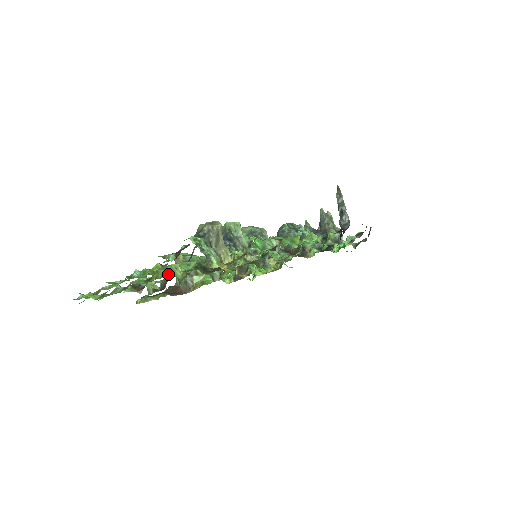
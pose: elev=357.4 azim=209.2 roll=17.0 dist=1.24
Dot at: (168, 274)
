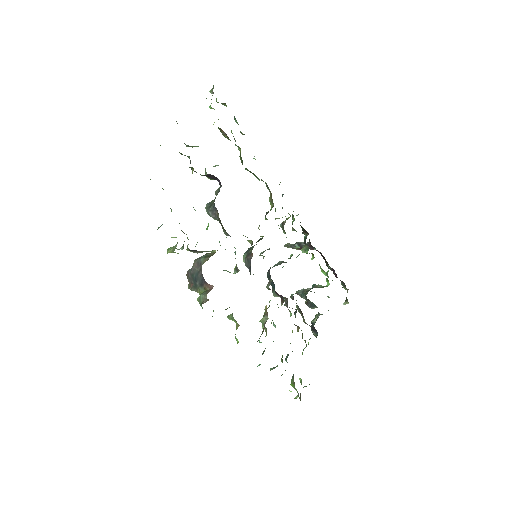
Dot at: occluded
